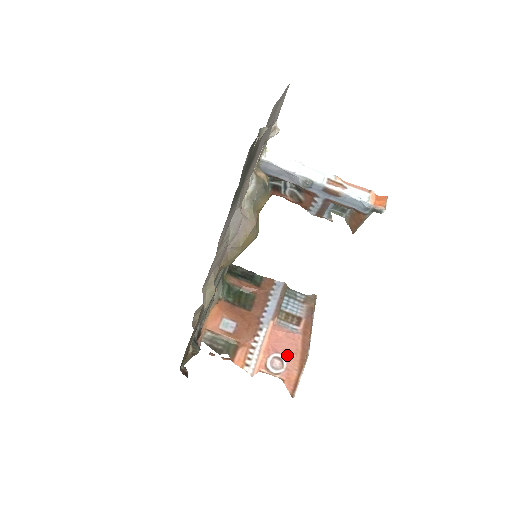
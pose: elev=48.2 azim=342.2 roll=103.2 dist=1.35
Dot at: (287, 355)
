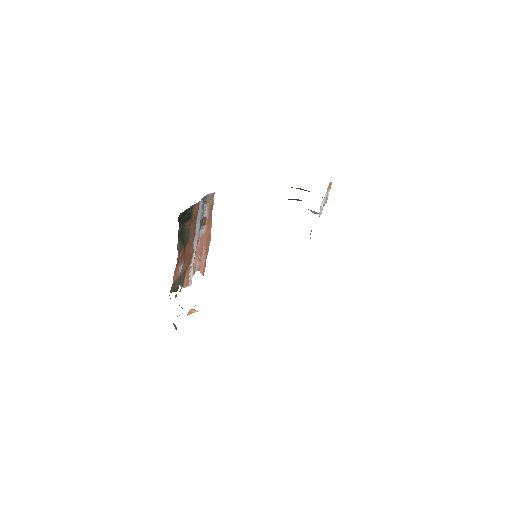
Dot at: (201, 253)
